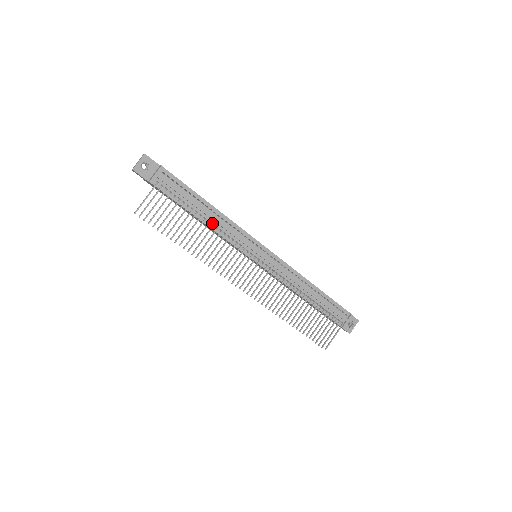
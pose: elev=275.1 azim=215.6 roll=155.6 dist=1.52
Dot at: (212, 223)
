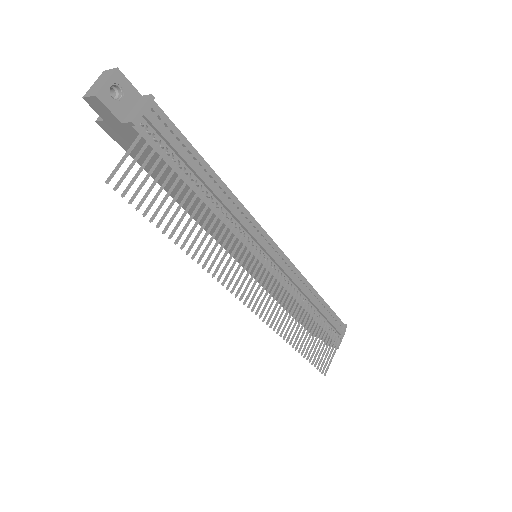
Dot at: occluded
